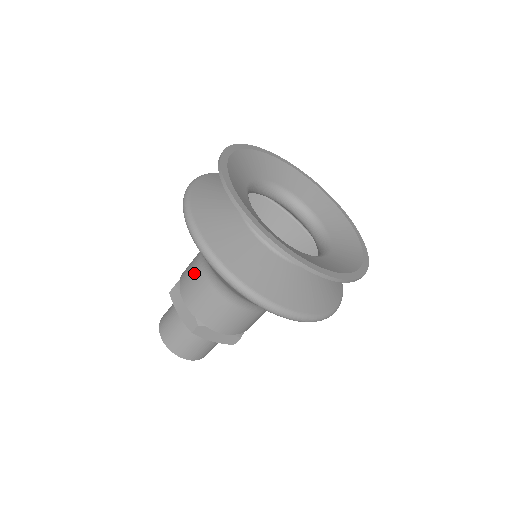
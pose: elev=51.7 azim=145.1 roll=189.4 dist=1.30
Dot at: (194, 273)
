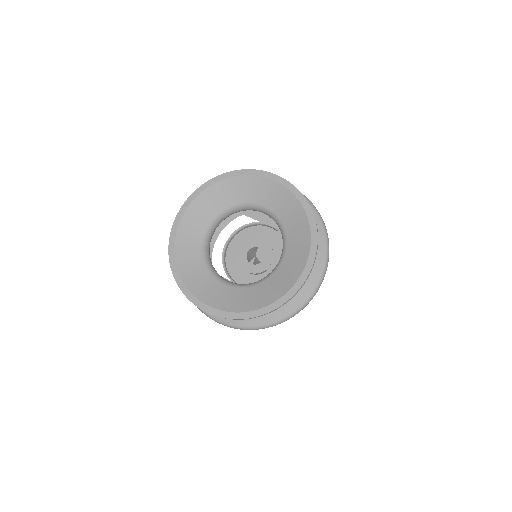
Dot at: occluded
